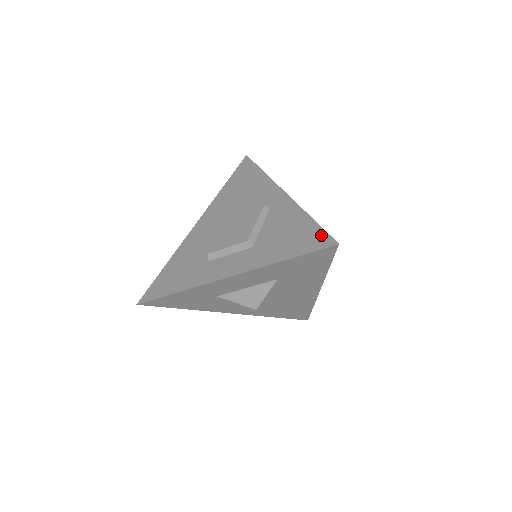
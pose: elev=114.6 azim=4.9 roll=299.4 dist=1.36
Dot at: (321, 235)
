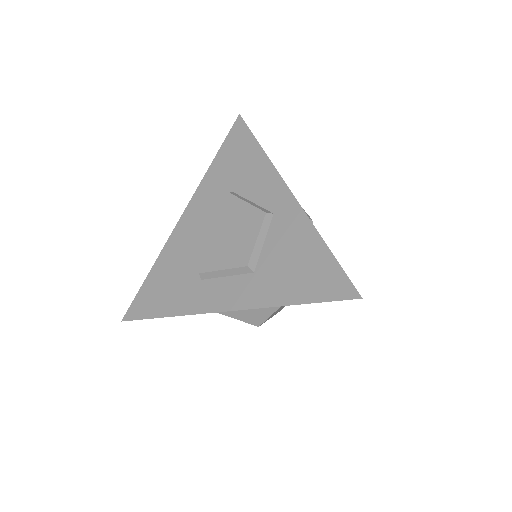
Dot at: (339, 278)
